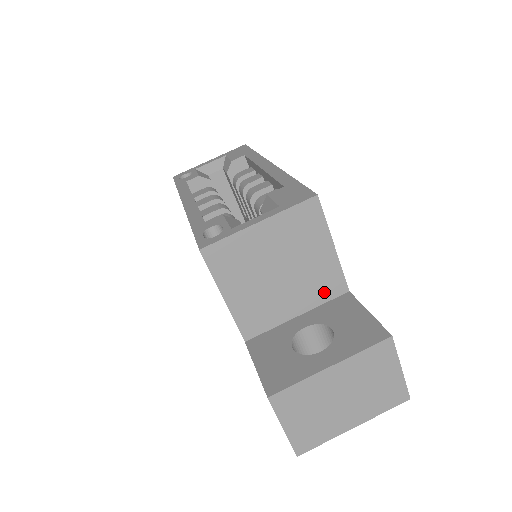
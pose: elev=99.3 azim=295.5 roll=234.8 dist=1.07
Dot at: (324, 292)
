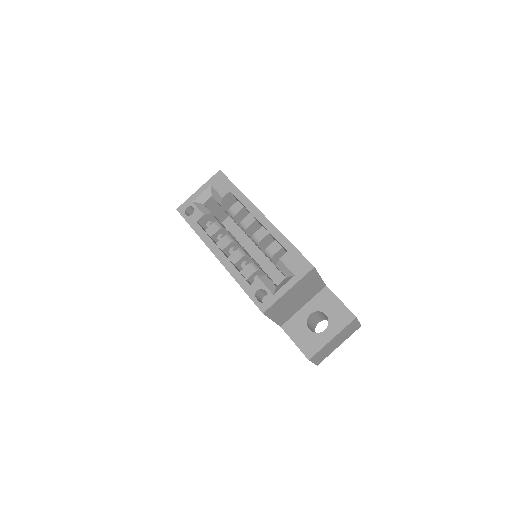
Dot at: (315, 292)
